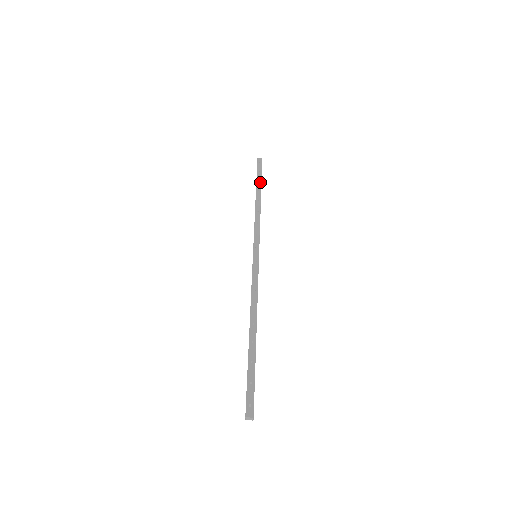
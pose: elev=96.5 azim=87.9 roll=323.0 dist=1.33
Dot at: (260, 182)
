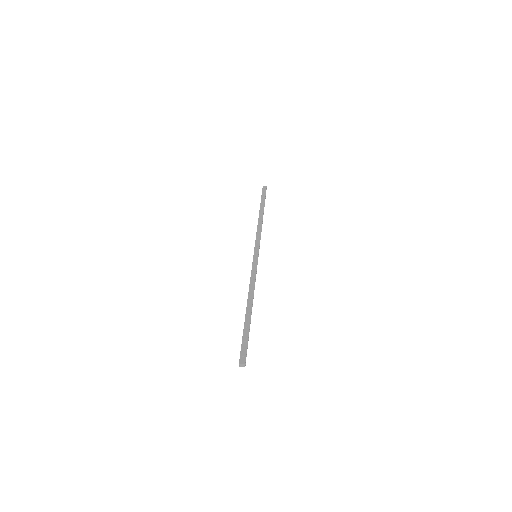
Dot at: (263, 203)
